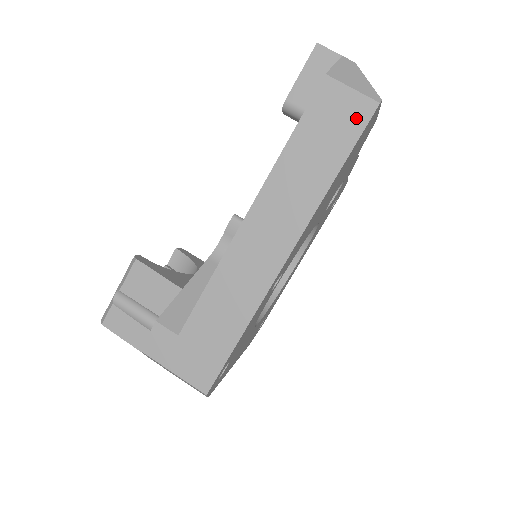
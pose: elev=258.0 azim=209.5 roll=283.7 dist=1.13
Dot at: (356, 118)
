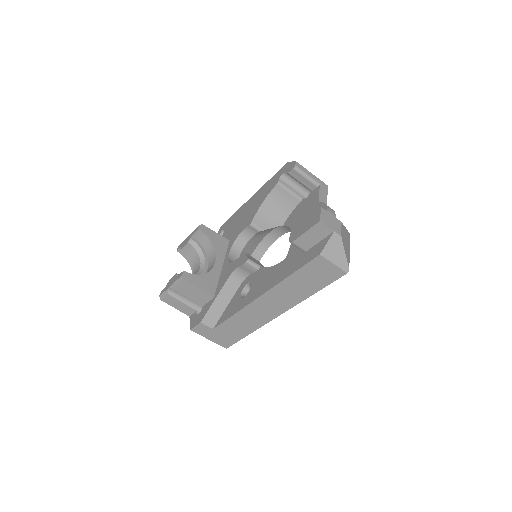
Dot at: (332, 276)
